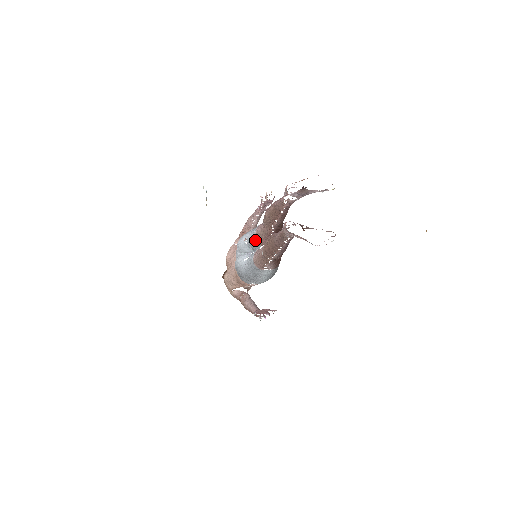
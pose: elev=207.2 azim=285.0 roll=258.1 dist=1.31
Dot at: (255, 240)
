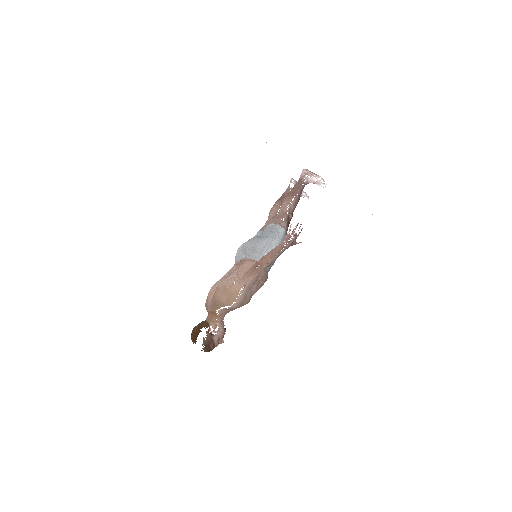
Dot at: (261, 232)
